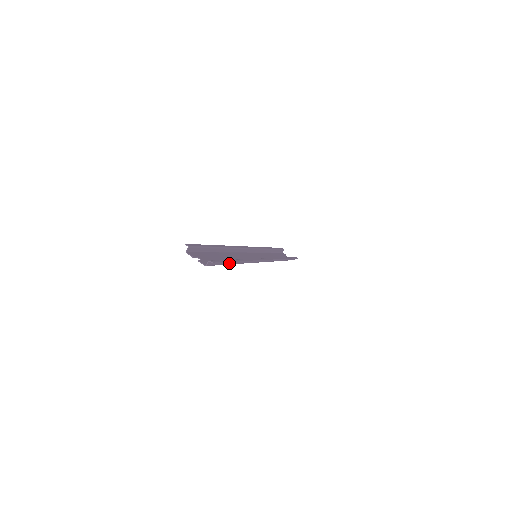
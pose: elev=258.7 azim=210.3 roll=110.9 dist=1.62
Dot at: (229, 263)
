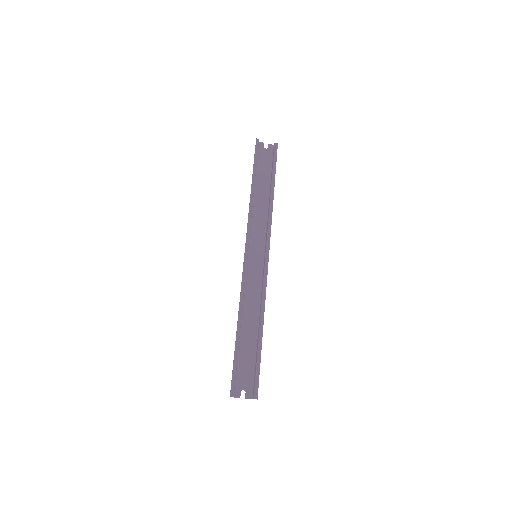
Dot at: (257, 351)
